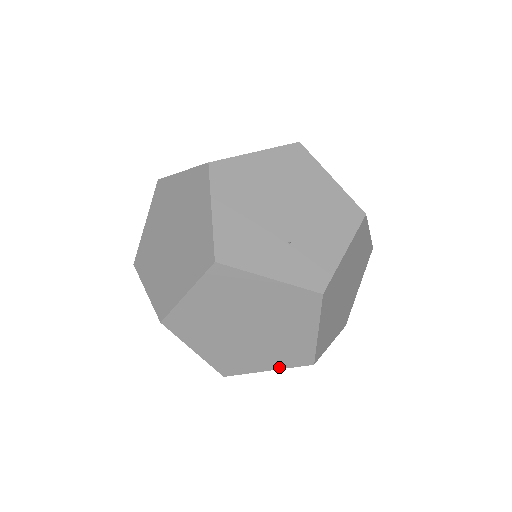
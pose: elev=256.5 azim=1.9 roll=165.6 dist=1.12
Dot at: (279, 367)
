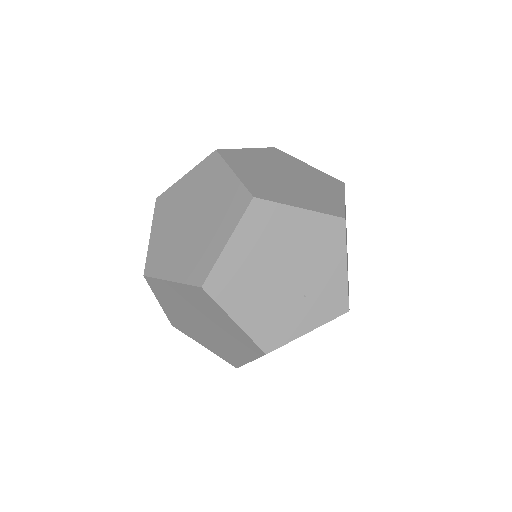
Dot at: occluded
